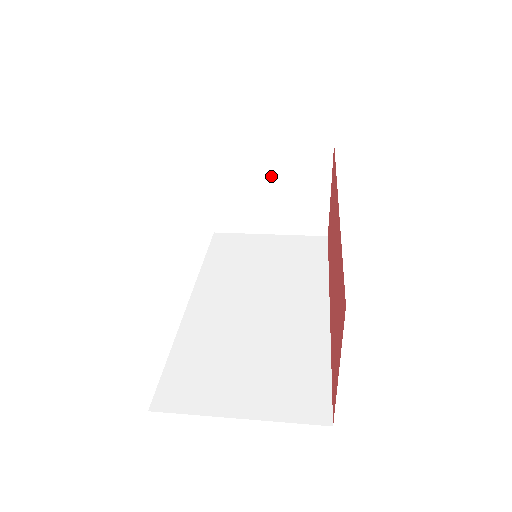
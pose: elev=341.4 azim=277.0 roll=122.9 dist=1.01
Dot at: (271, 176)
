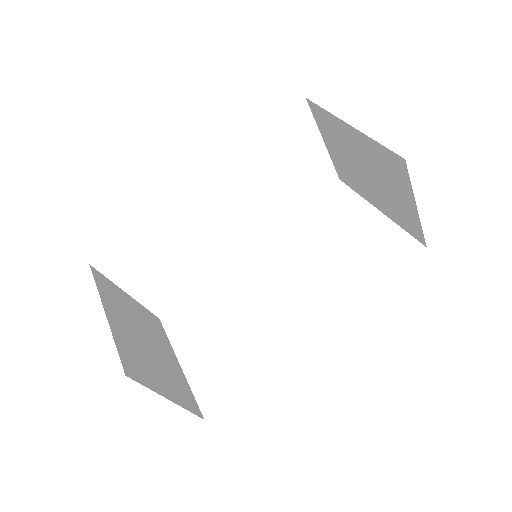
Dot at: (362, 158)
